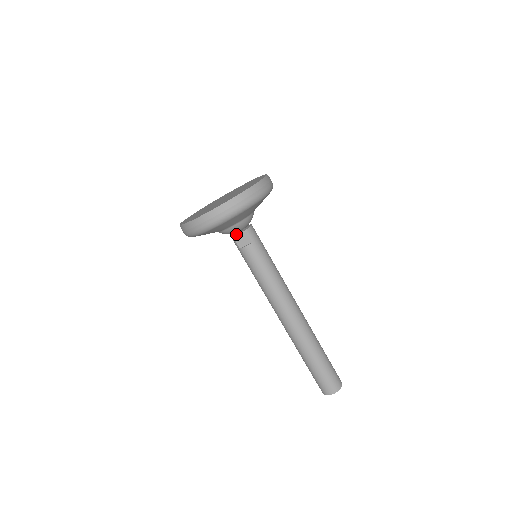
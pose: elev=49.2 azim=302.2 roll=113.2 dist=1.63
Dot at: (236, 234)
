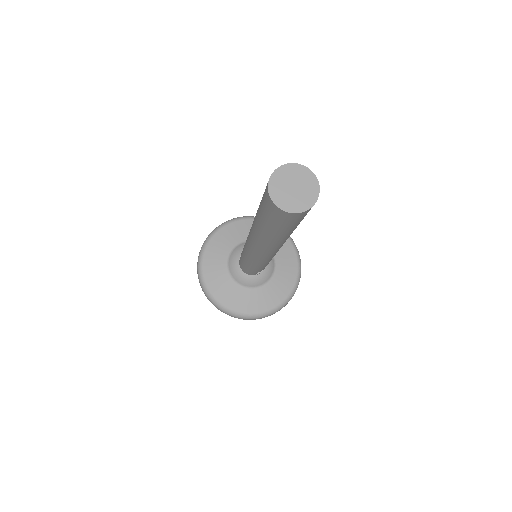
Dot at: occluded
